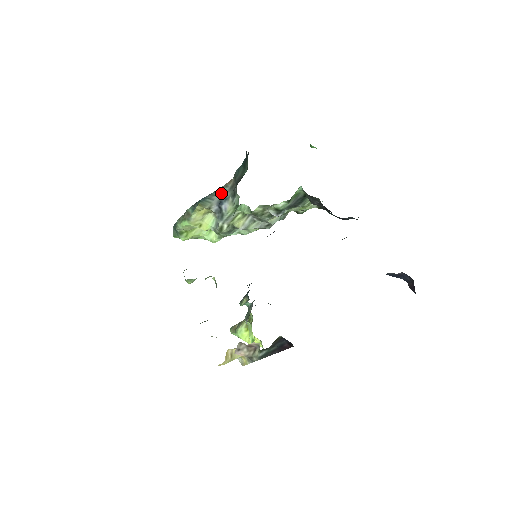
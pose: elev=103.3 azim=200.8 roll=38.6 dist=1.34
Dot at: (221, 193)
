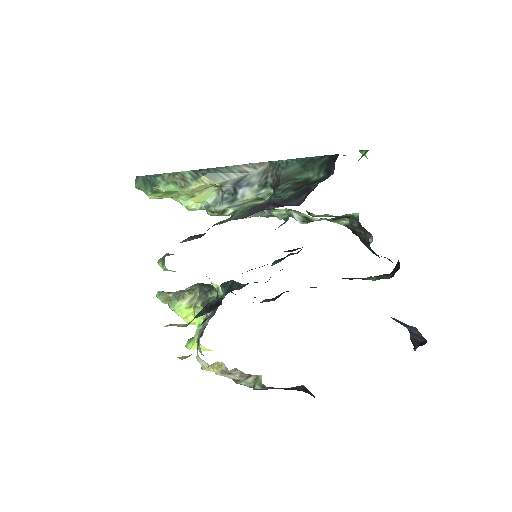
Dot at: (244, 173)
